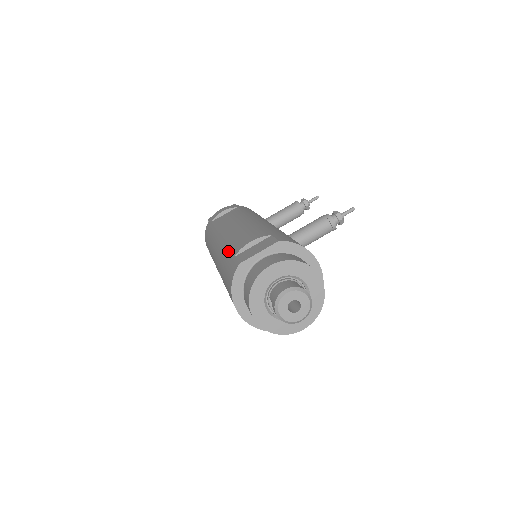
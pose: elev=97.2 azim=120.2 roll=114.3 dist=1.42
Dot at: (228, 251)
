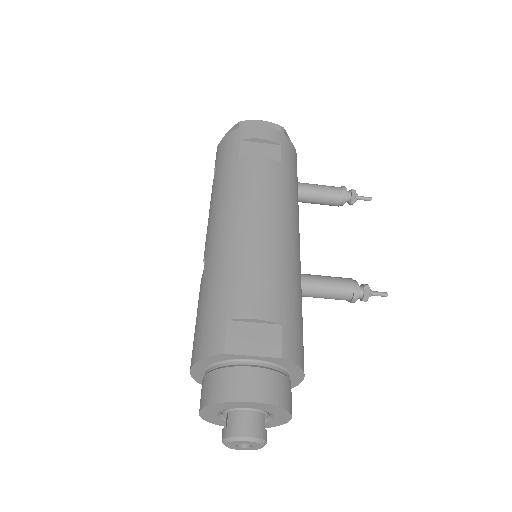
Dot at: (226, 284)
